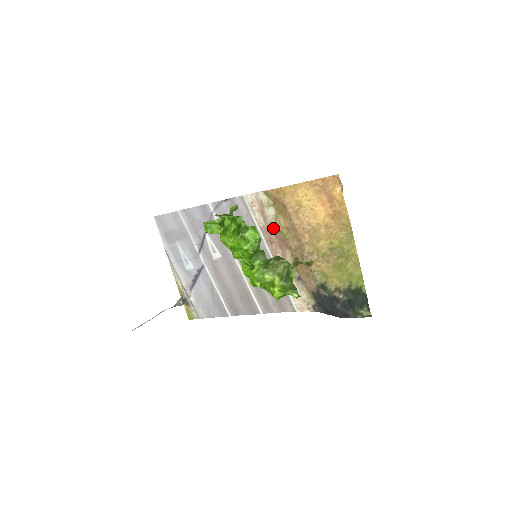
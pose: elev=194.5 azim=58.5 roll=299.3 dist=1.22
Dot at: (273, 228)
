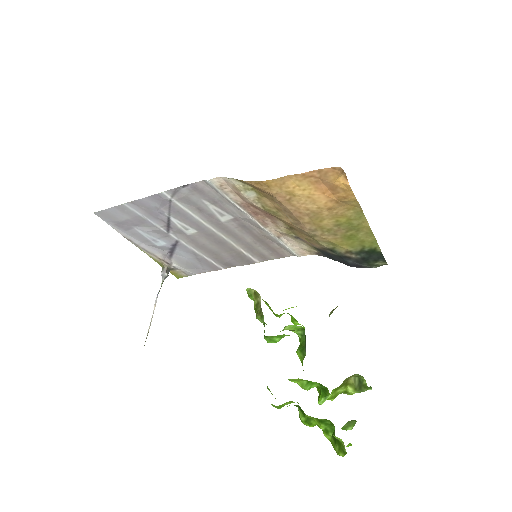
Dot at: (257, 207)
